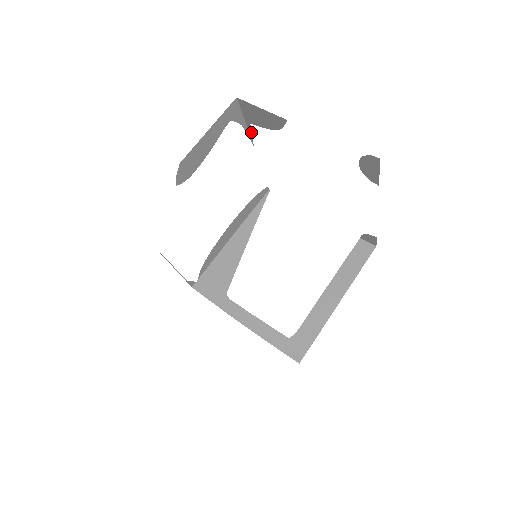
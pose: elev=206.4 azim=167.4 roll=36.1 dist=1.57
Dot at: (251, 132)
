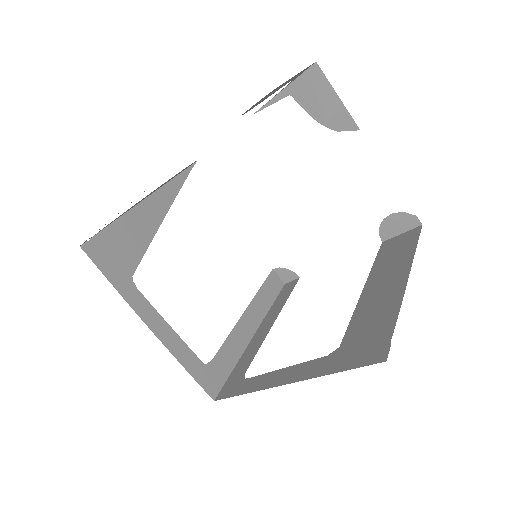
Dot at: (275, 102)
